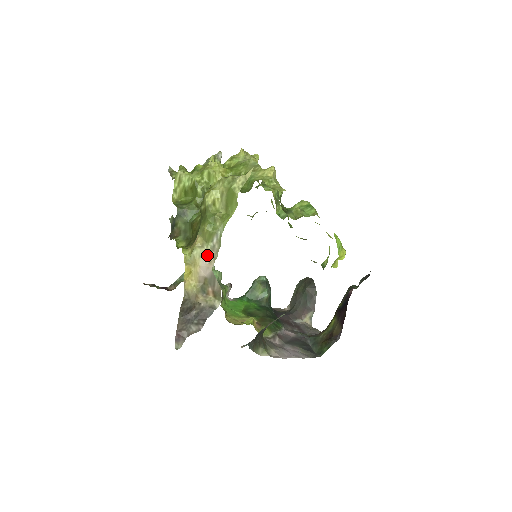
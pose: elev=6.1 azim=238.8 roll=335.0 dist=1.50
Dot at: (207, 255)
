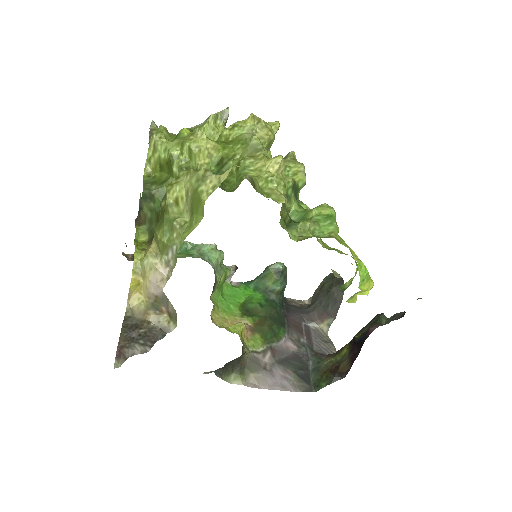
Dot at: (159, 270)
